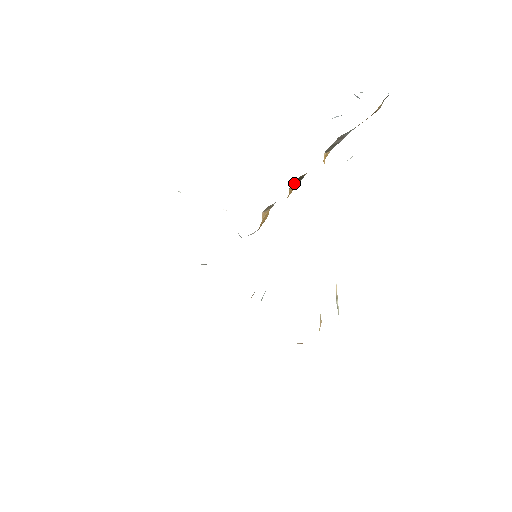
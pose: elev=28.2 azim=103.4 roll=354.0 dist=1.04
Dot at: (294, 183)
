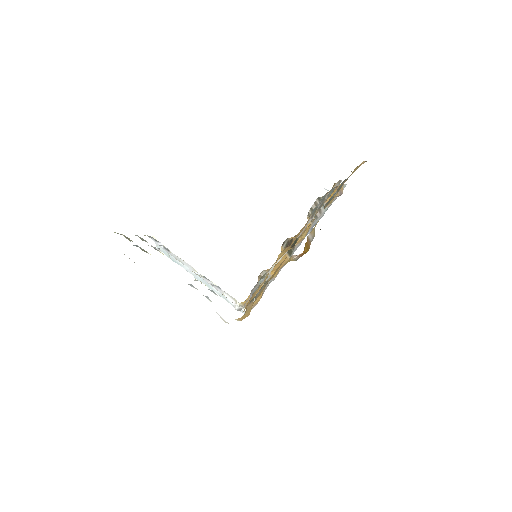
Dot at: occluded
